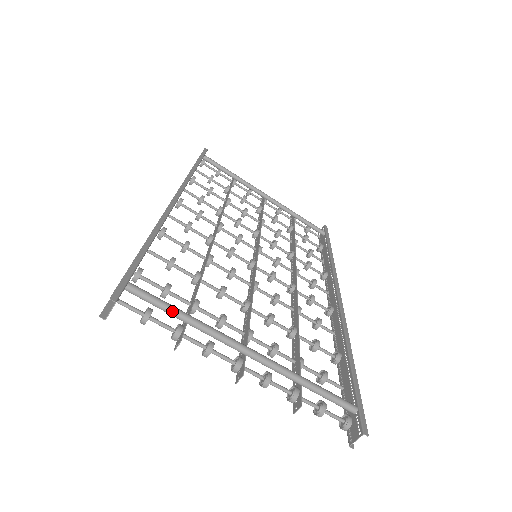
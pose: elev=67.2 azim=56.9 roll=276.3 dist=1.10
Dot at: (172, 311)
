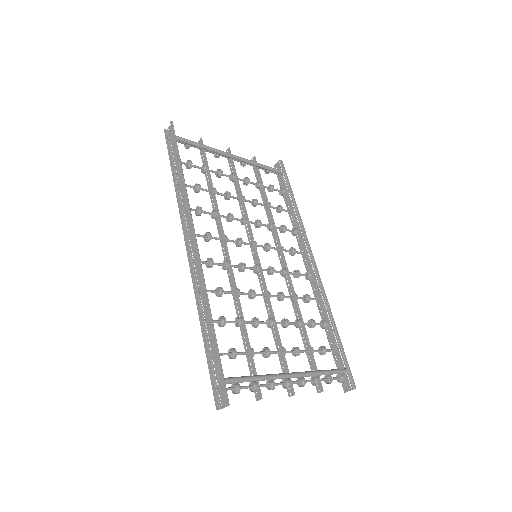
Dot at: (251, 381)
